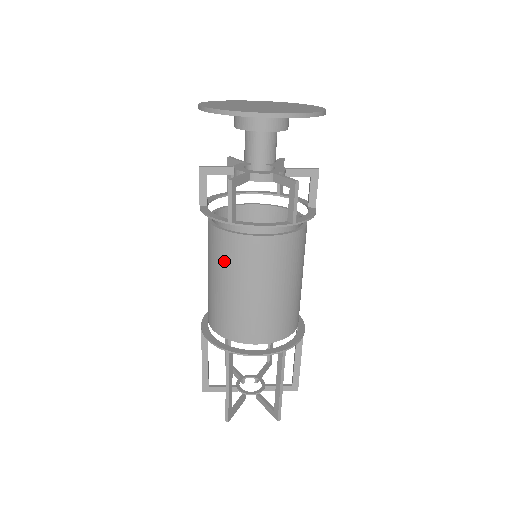
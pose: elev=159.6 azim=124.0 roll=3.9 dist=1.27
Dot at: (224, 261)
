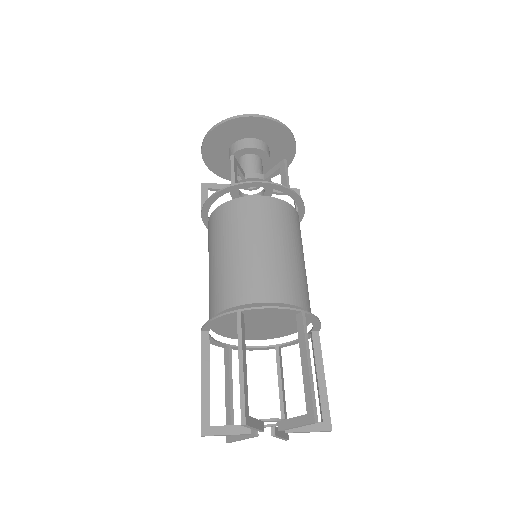
Dot at: occluded
